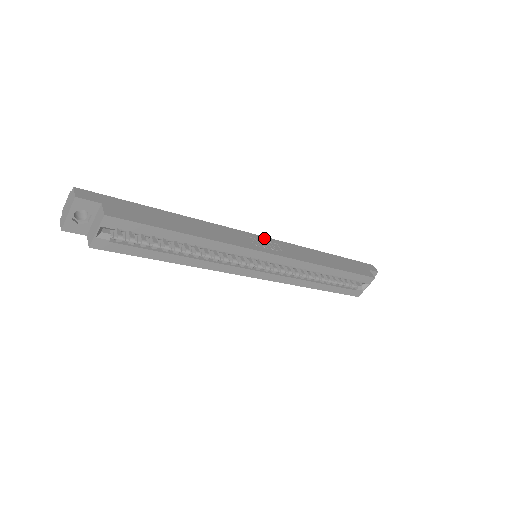
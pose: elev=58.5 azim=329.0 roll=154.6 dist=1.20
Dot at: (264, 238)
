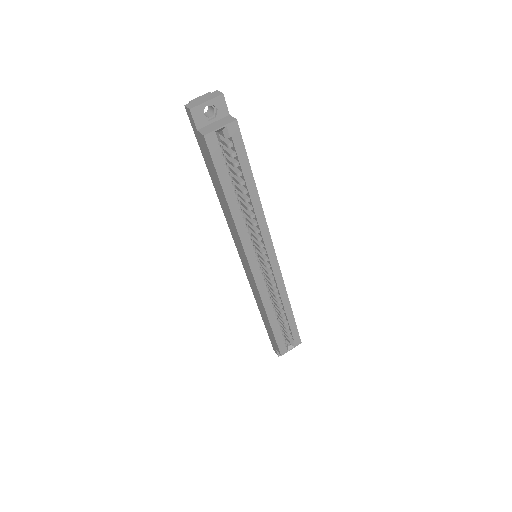
Dot at: occluded
